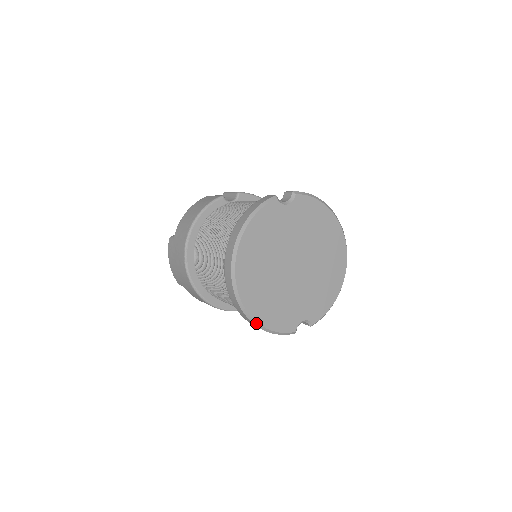
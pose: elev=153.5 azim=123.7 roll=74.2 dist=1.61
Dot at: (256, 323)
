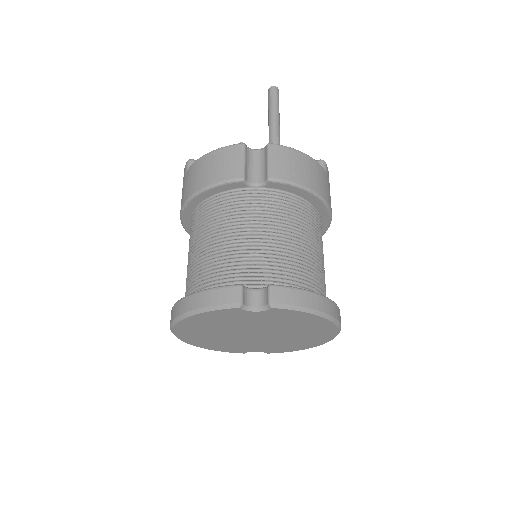
Dot at: (198, 346)
